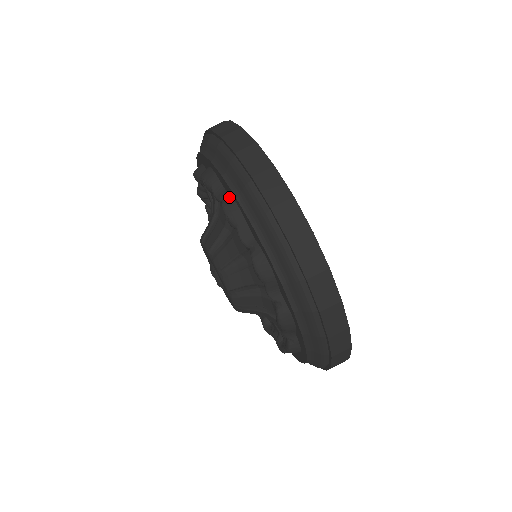
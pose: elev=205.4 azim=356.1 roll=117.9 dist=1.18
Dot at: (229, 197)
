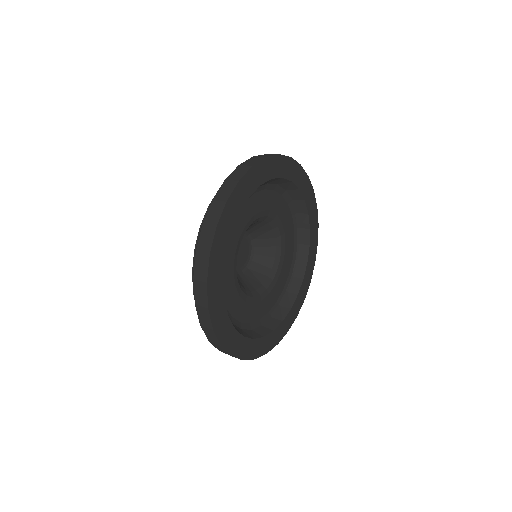
Dot at: occluded
